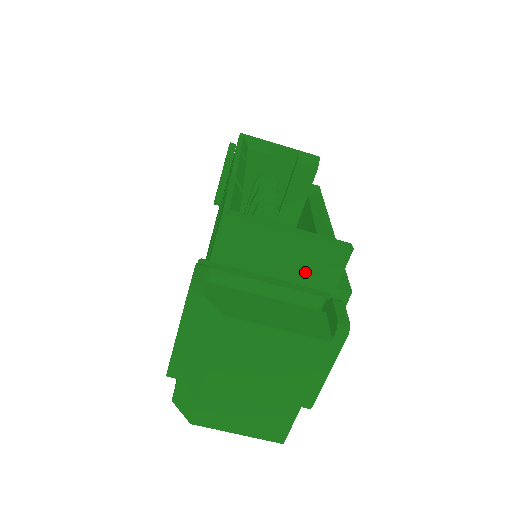
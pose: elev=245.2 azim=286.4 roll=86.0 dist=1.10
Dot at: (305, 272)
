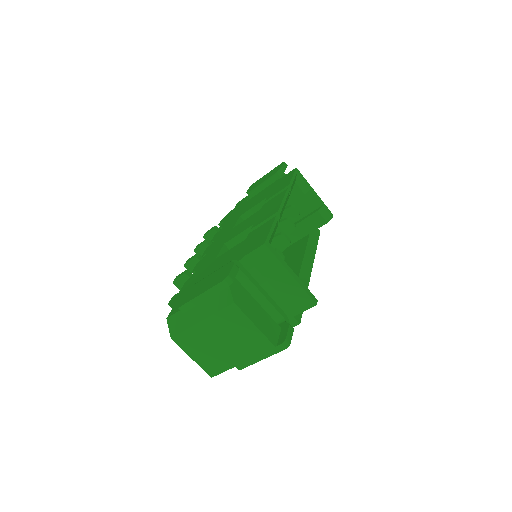
Dot at: (284, 299)
